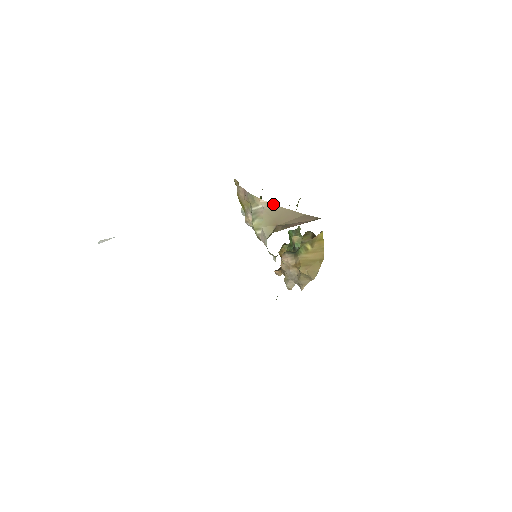
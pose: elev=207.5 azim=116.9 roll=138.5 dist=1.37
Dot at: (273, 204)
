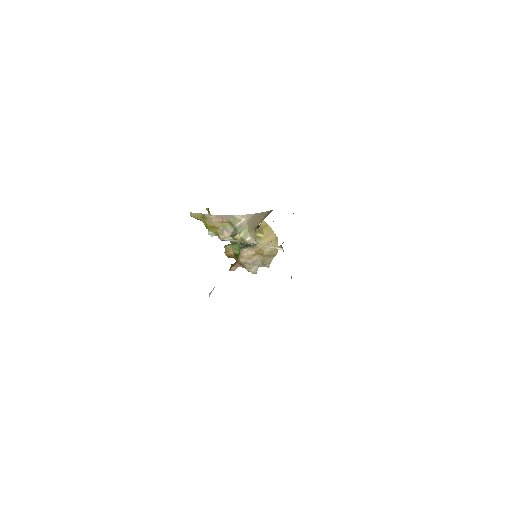
Dot at: (250, 214)
